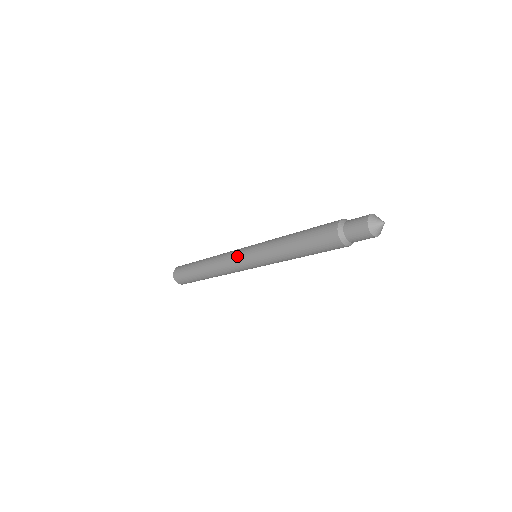
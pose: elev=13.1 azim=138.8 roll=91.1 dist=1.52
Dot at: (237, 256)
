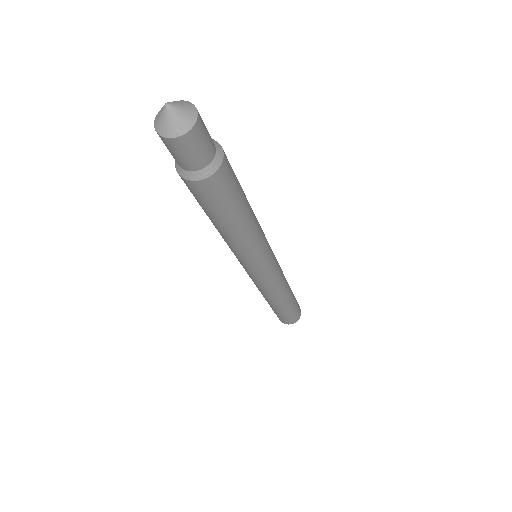
Dot at: occluded
